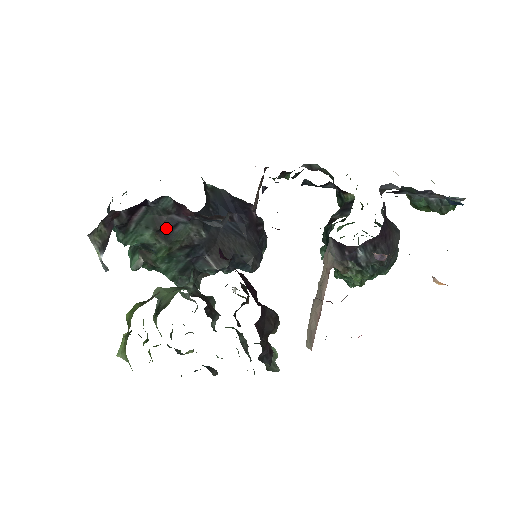
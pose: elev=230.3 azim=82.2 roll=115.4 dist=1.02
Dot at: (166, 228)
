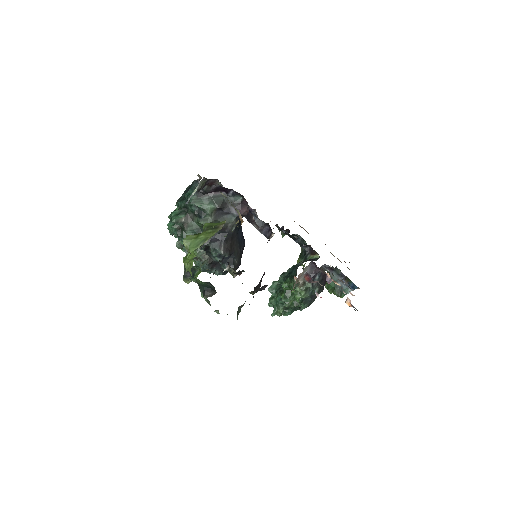
Dot at: (223, 211)
